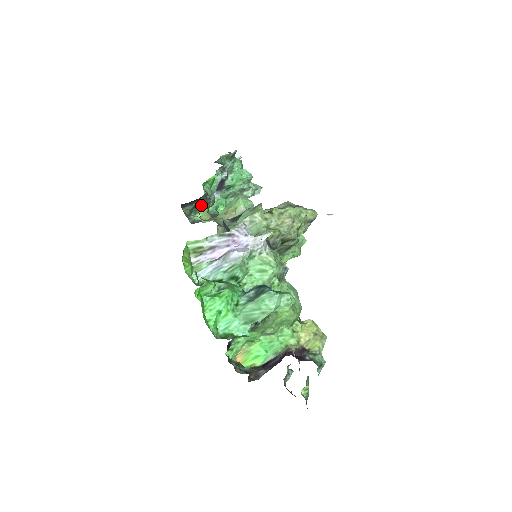
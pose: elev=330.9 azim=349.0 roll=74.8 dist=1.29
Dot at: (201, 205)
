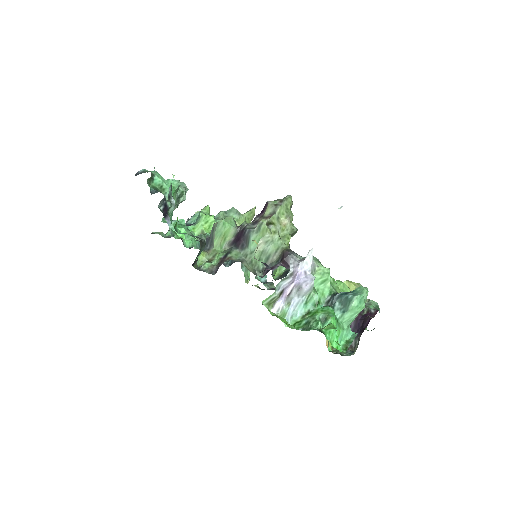
Dot at: (201, 251)
